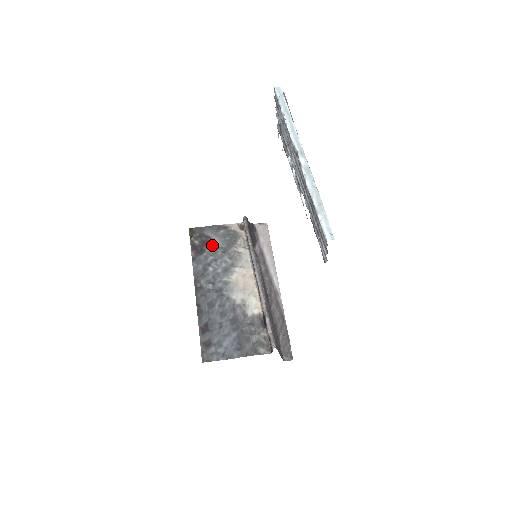
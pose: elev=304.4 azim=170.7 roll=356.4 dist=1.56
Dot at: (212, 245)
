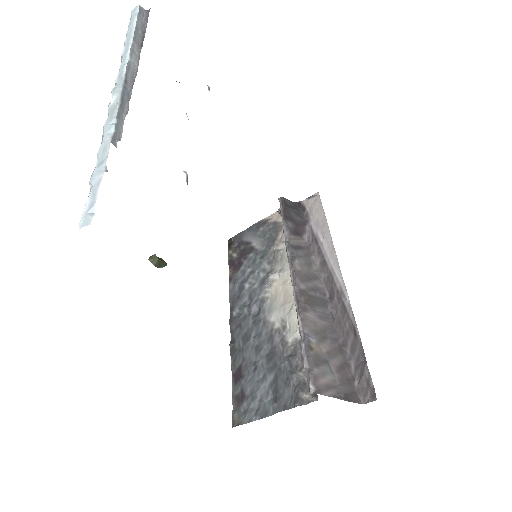
Dot at: (250, 252)
